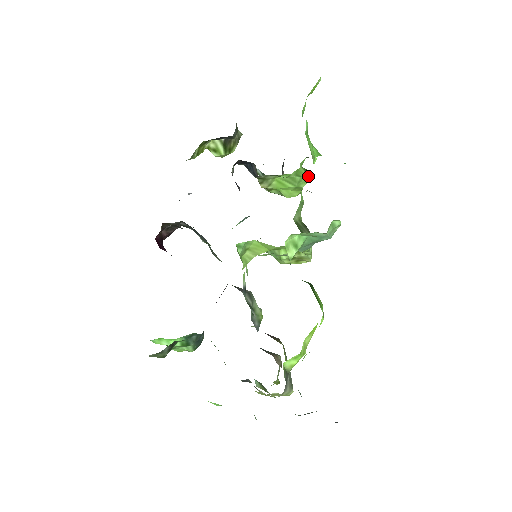
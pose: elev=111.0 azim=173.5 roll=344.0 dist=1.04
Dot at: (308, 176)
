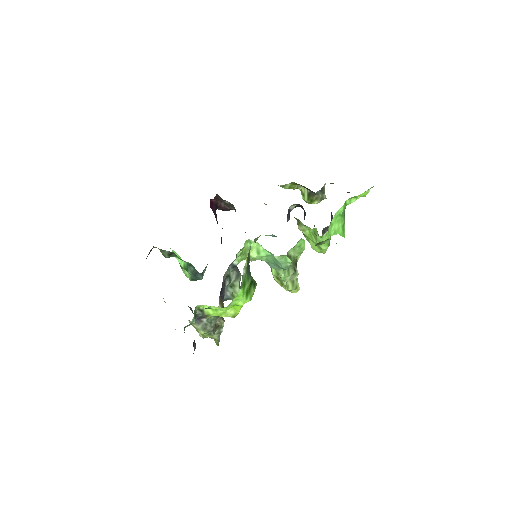
Dot at: occluded
